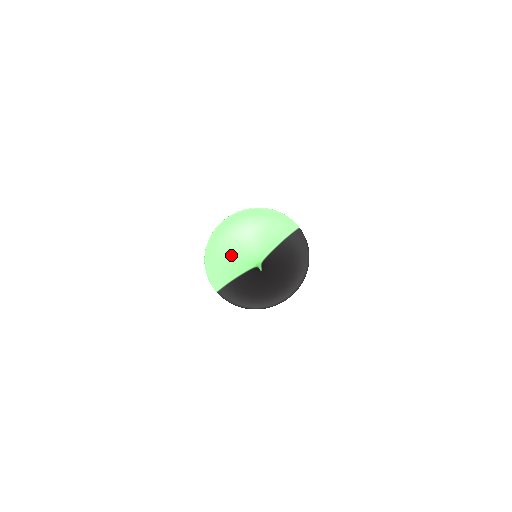
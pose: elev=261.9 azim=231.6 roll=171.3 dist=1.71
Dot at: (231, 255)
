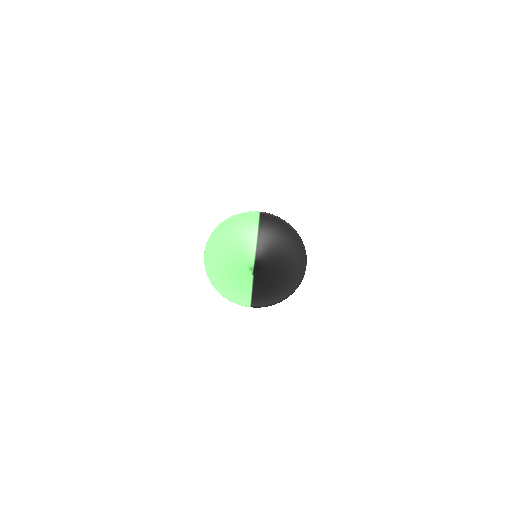
Dot at: (233, 275)
